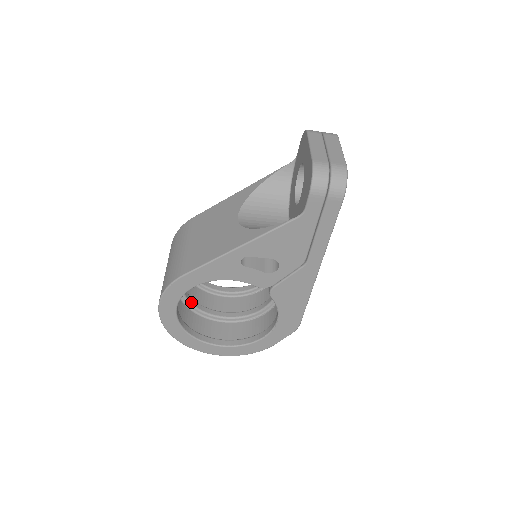
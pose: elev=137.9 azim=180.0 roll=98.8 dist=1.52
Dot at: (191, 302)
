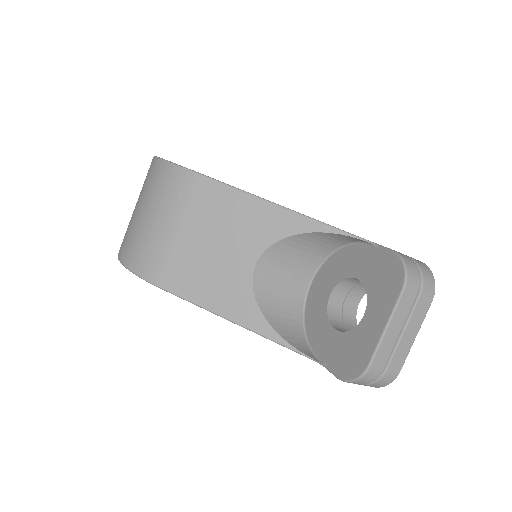
Dot at: occluded
